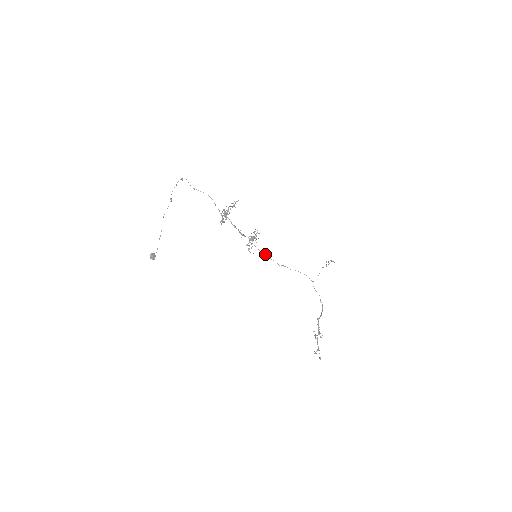
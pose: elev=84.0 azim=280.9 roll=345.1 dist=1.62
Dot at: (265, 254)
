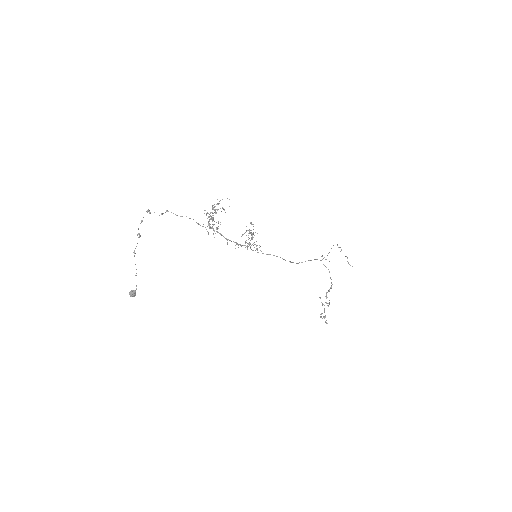
Dot at: (267, 254)
